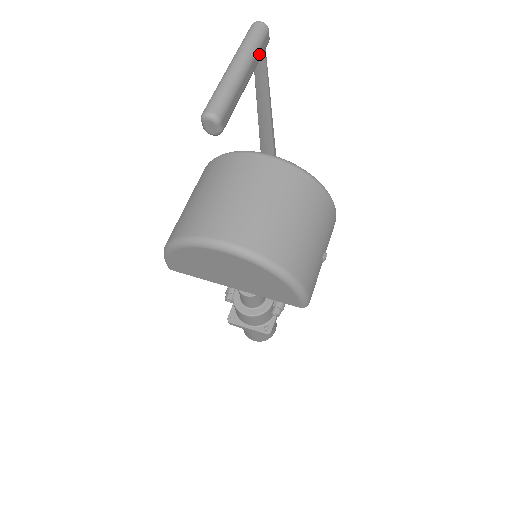
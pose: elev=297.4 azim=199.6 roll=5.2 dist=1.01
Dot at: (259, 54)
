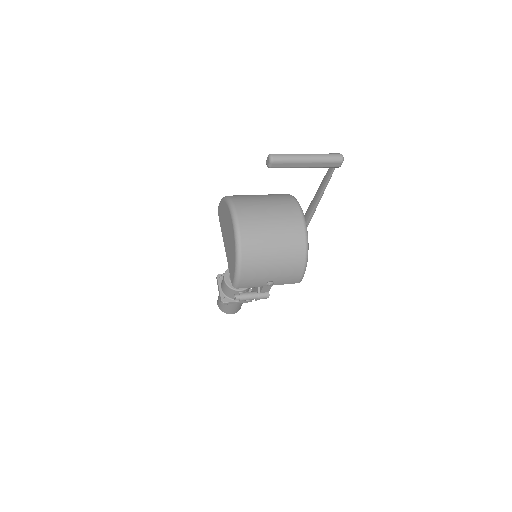
Dot at: (325, 165)
